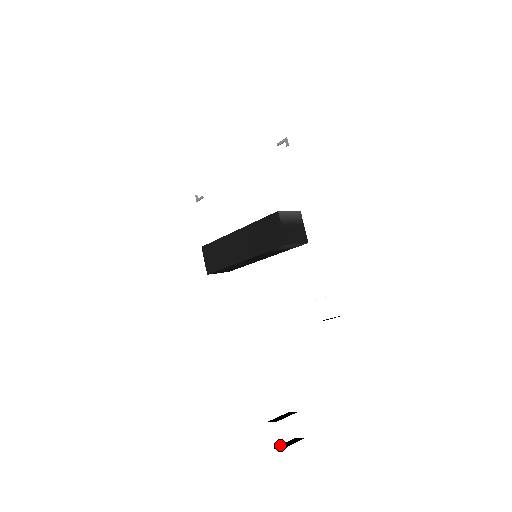
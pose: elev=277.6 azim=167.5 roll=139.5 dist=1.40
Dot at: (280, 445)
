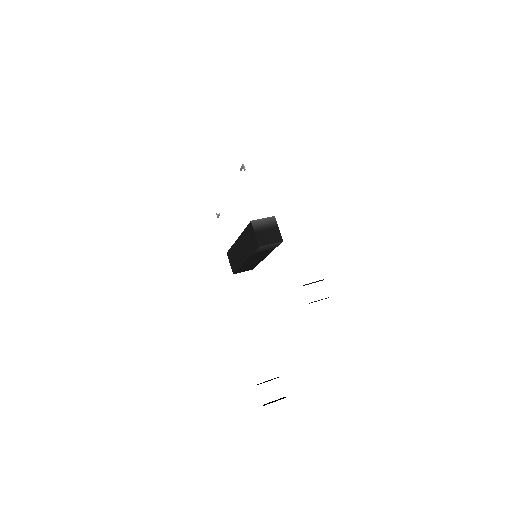
Dot at: occluded
